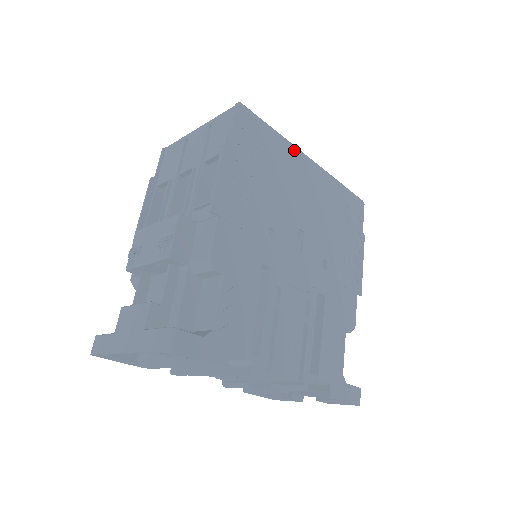
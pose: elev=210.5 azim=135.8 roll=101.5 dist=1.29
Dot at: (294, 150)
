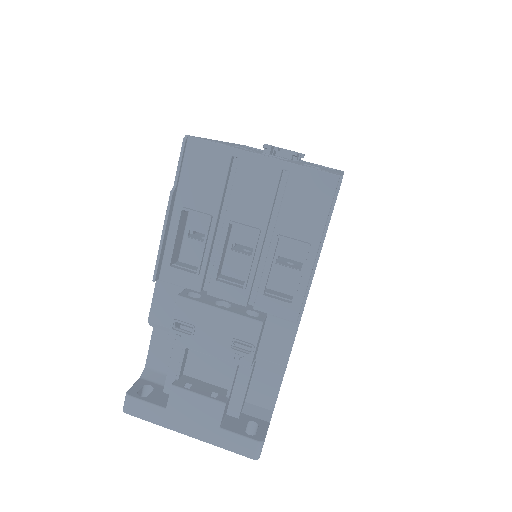
Dot at: occluded
